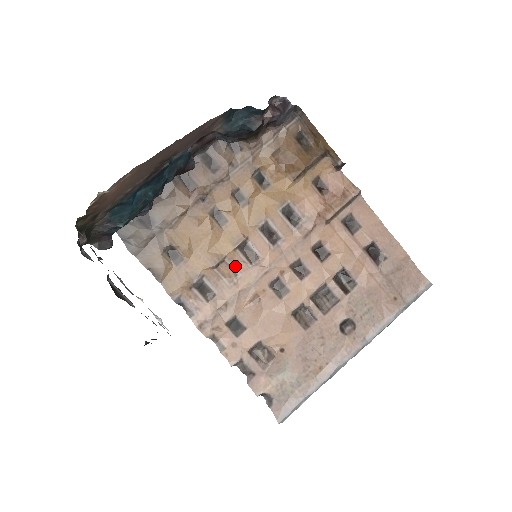
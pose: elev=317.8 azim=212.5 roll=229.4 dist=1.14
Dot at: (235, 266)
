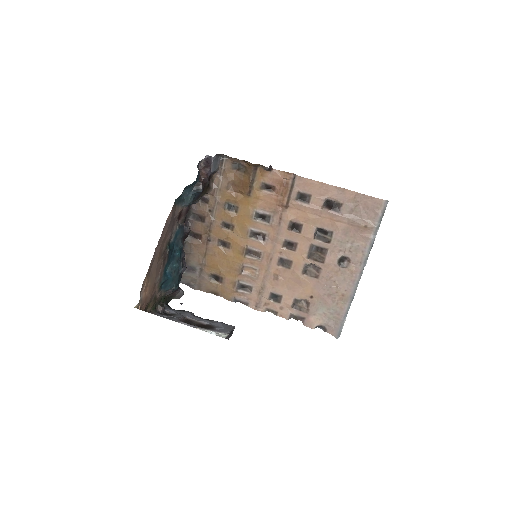
Dot at: (252, 265)
